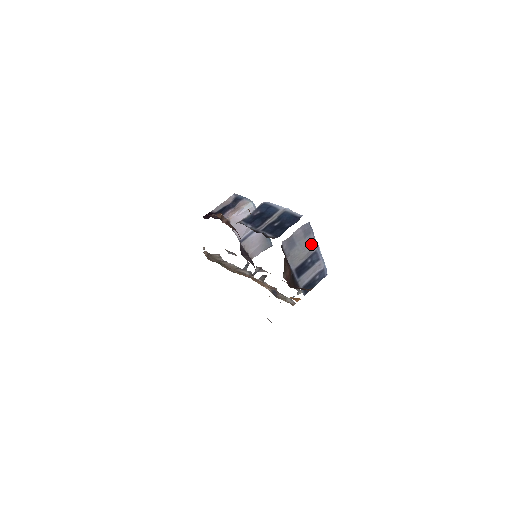
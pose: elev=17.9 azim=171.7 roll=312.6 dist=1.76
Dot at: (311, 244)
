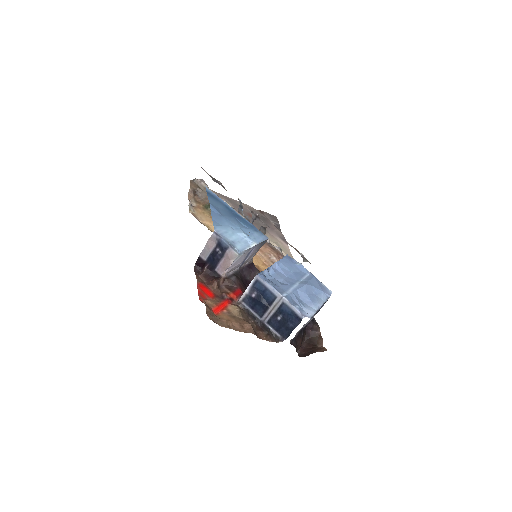
Dot at: occluded
